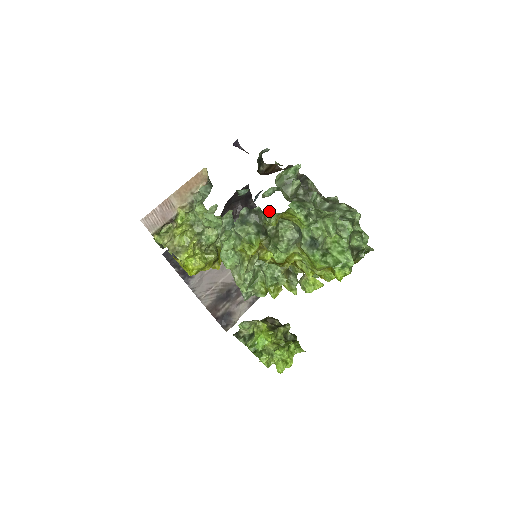
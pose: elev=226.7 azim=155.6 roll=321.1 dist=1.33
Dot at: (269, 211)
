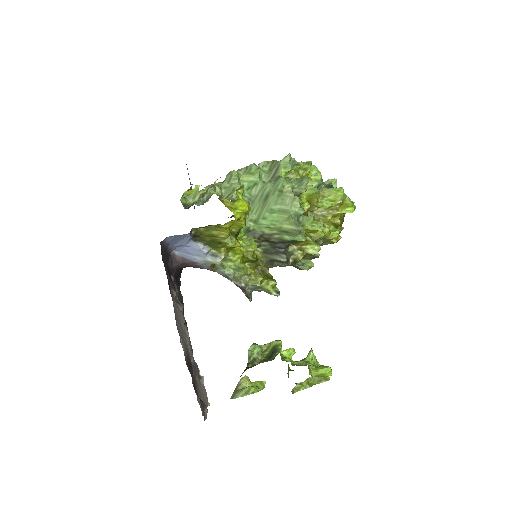
Dot at: occluded
